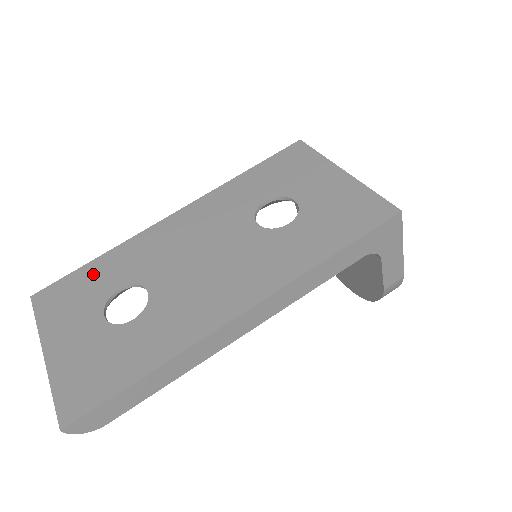
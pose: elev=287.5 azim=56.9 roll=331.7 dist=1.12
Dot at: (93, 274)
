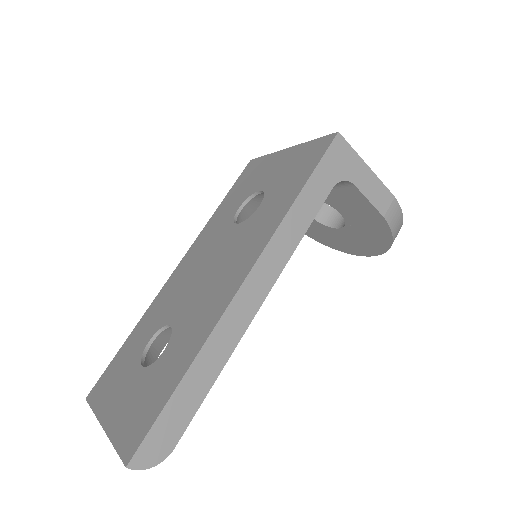
Dot at: (128, 348)
